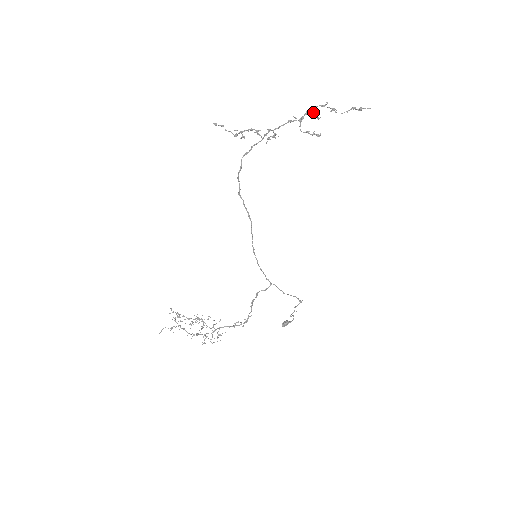
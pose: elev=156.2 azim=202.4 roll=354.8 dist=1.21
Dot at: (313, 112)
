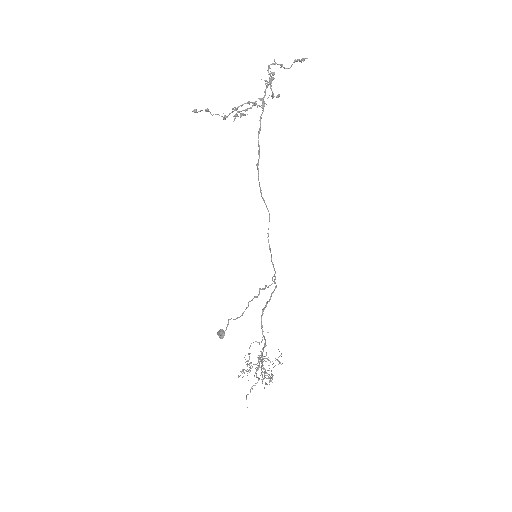
Dot at: (271, 72)
